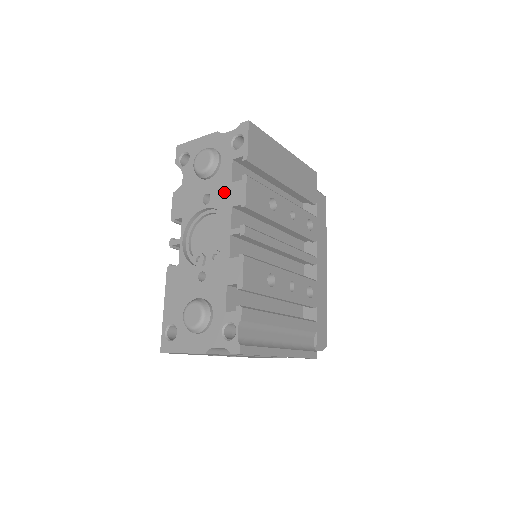
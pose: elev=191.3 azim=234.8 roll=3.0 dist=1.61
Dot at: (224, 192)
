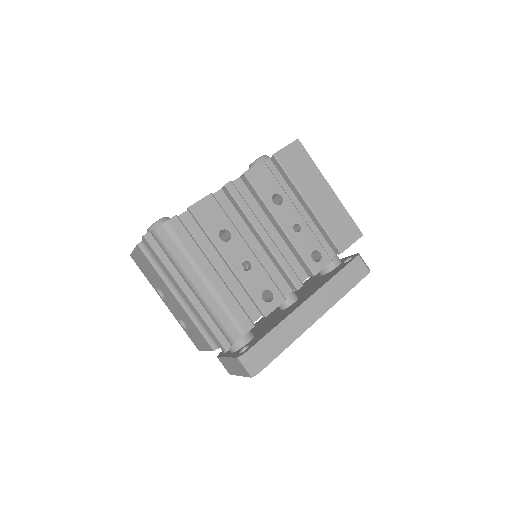
Dot at: occluded
